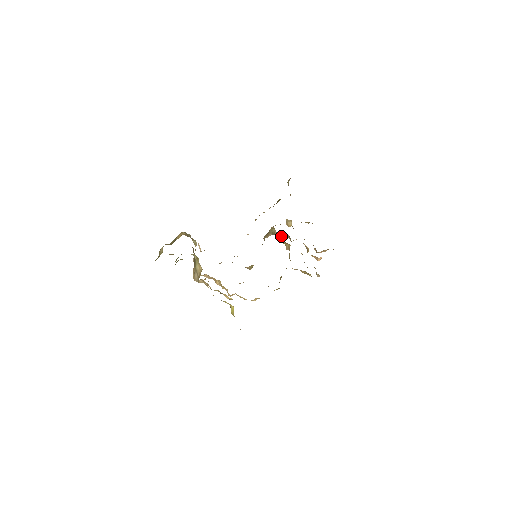
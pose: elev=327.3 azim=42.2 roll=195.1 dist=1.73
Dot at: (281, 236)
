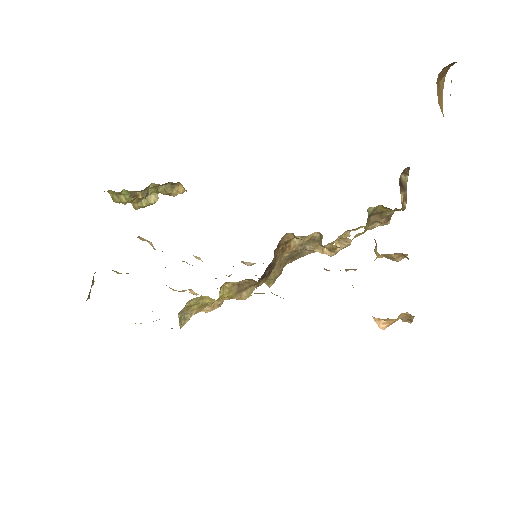
Dot at: (294, 235)
